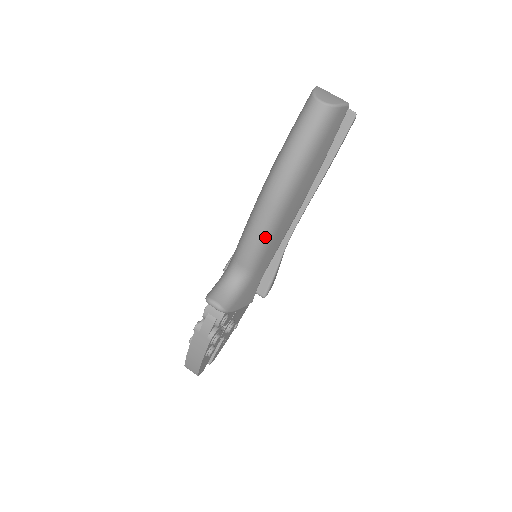
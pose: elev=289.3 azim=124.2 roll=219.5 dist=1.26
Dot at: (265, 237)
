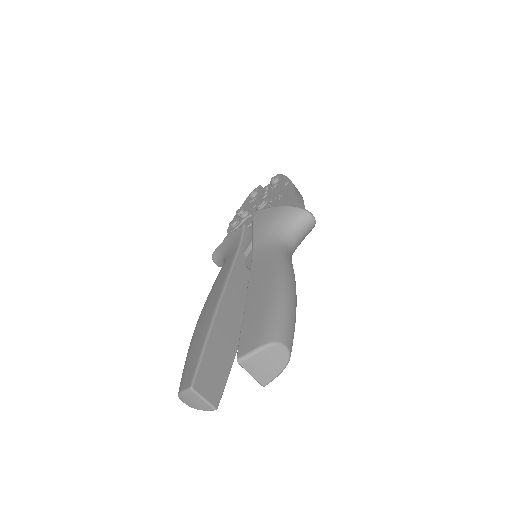
Dot at: occluded
